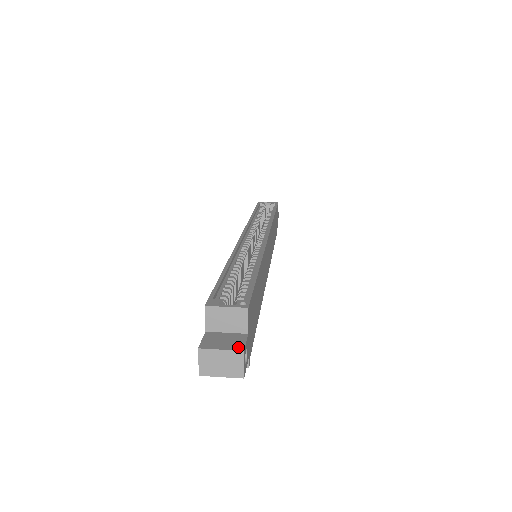
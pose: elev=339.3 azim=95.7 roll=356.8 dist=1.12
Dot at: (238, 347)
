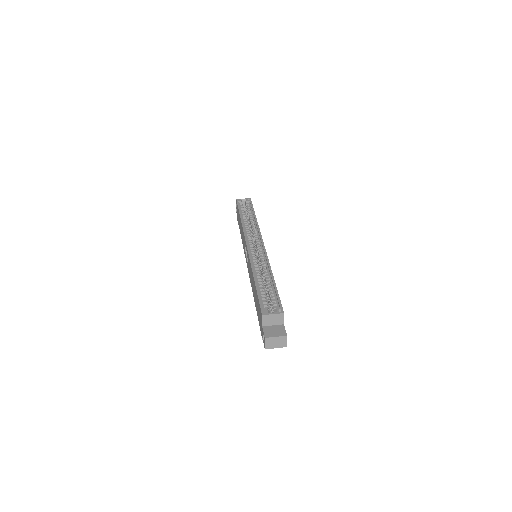
Dot at: (283, 334)
